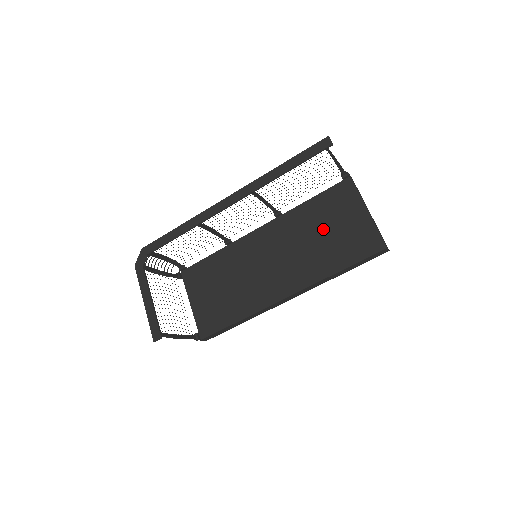
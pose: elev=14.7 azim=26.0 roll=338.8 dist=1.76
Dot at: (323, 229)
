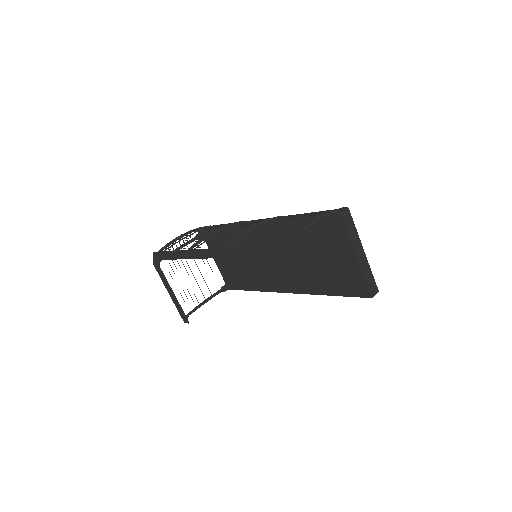
Dot at: (314, 254)
